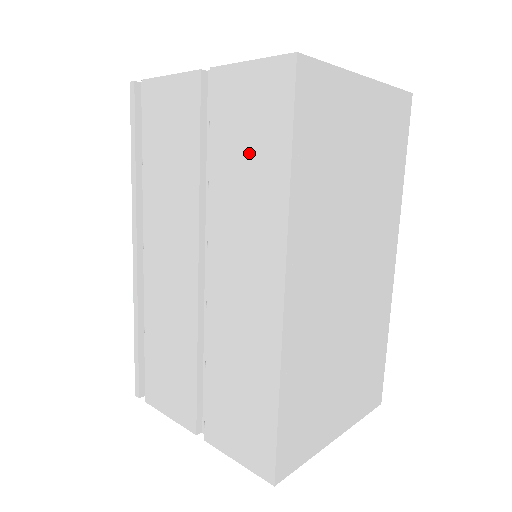
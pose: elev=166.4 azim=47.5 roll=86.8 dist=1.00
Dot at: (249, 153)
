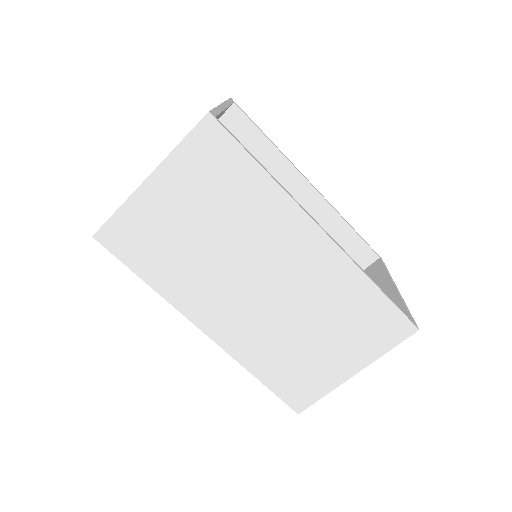
Dot at: occluded
